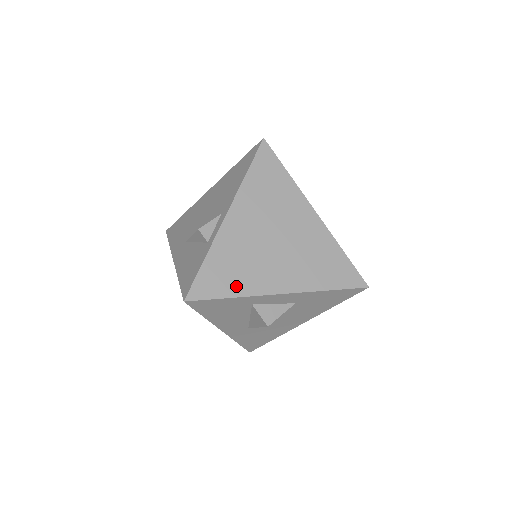
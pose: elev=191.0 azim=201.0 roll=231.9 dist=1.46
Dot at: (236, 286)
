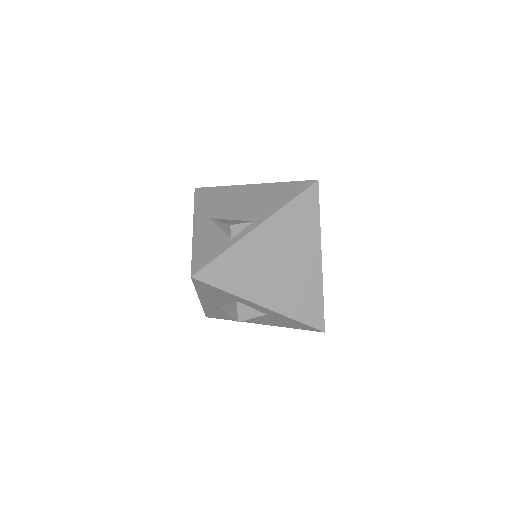
Dot at: (234, 285)
